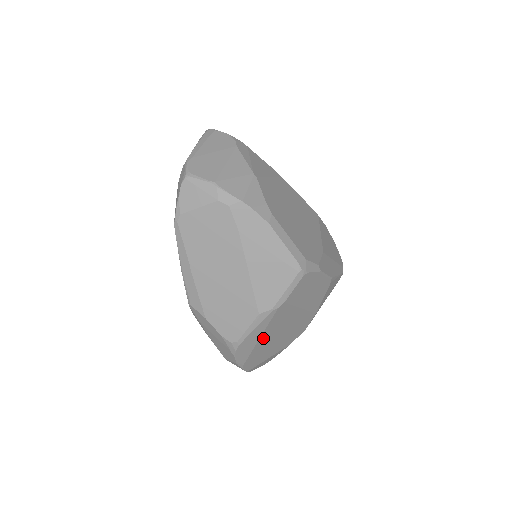
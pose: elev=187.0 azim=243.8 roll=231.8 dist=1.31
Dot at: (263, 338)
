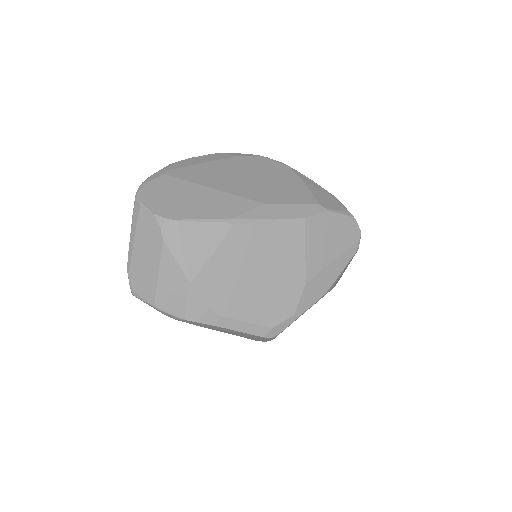
Dot at: occluded
